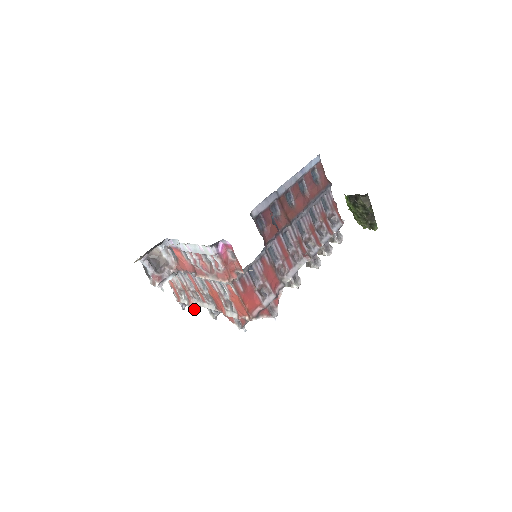
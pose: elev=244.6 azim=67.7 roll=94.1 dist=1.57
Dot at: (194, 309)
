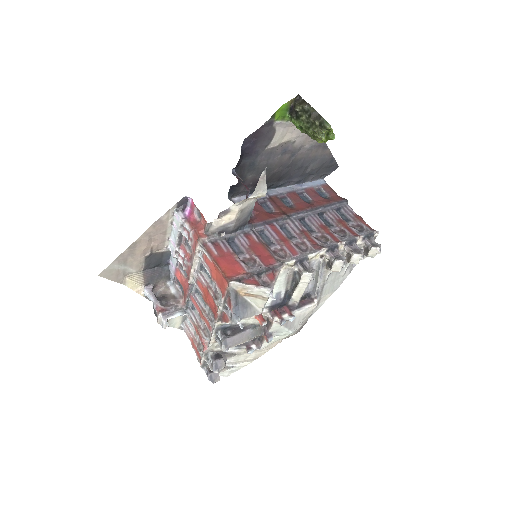
Dot at: (212, 361)
